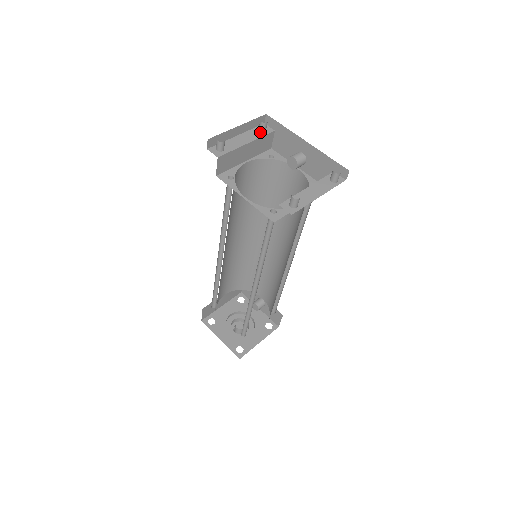
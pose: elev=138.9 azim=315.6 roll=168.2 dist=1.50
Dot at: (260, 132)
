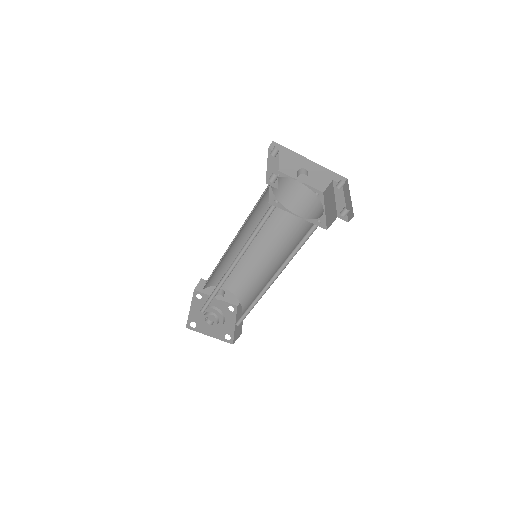
Dot at: (274, 157)
